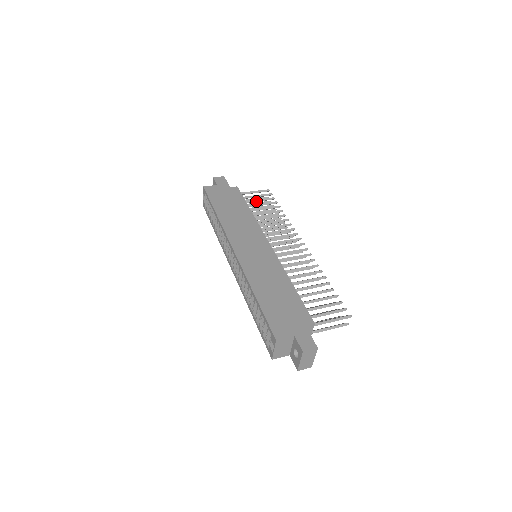
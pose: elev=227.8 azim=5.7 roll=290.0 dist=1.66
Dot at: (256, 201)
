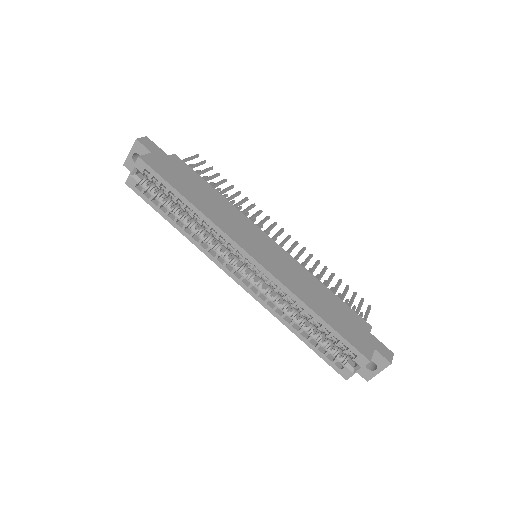
Dot at: (200, 174)
